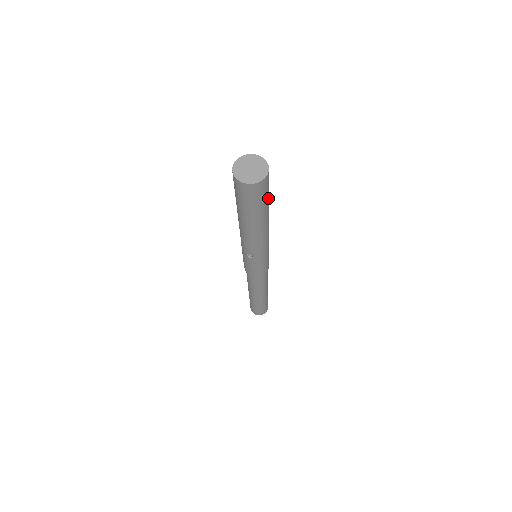
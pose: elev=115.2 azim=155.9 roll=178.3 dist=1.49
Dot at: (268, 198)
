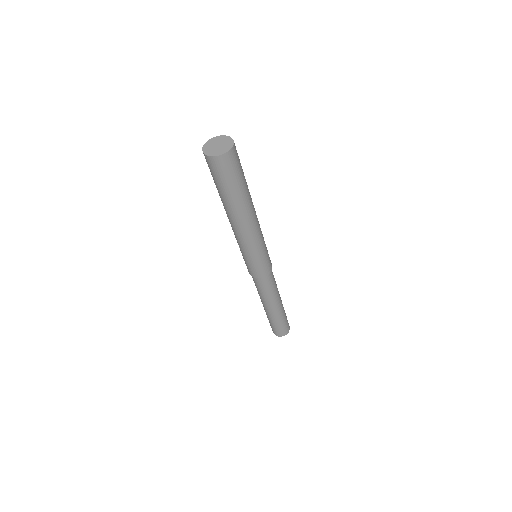
Dot at: (234, 185)
